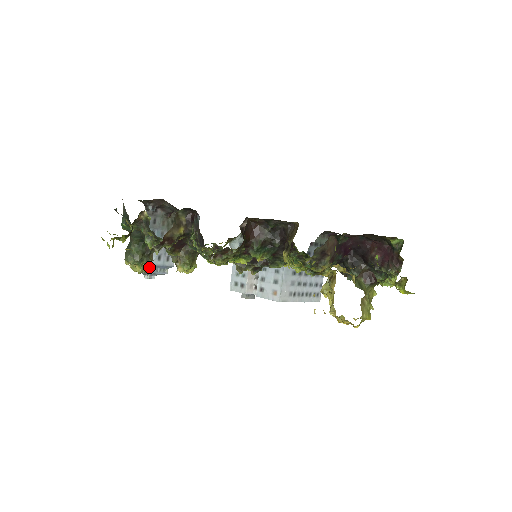
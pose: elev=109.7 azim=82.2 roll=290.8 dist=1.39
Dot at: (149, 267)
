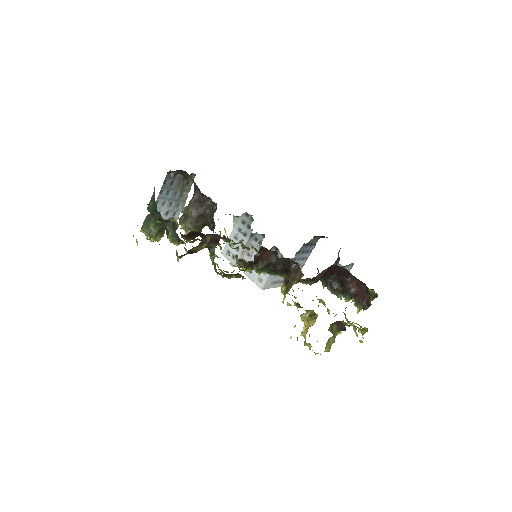
Dot at: (160, 237)
